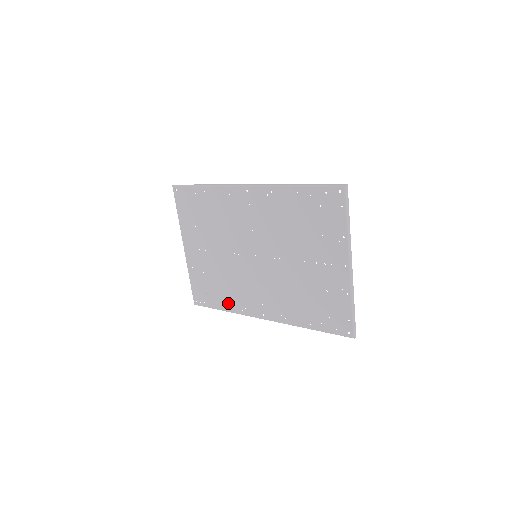
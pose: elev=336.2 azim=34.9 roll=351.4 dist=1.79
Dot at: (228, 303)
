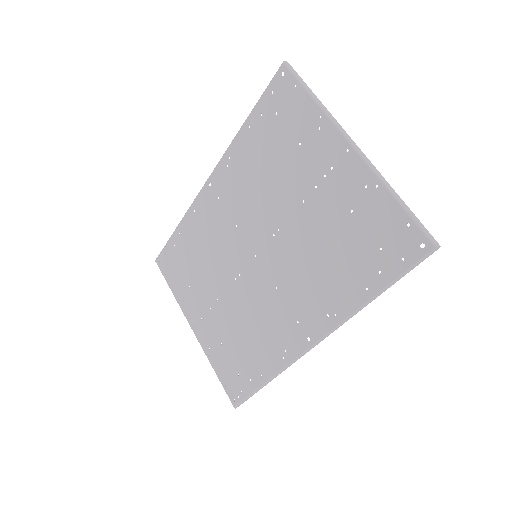
Dot at: (264, 363)
